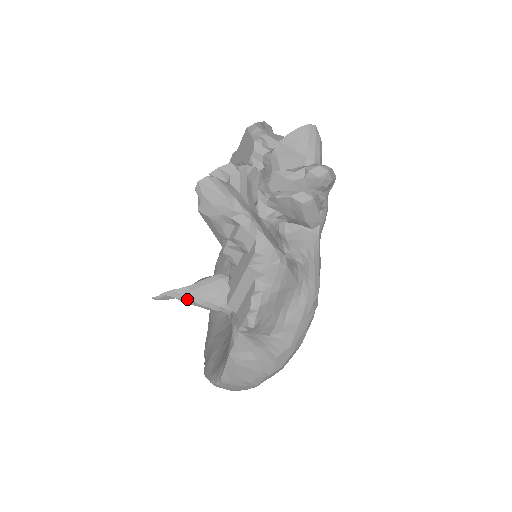
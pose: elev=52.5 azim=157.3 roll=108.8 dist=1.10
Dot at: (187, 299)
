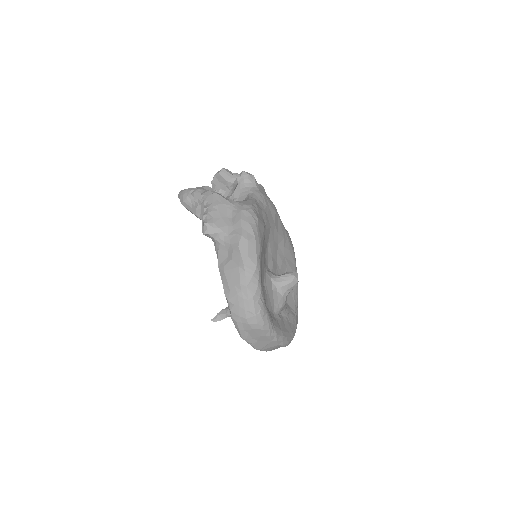
Dot at: occluded
